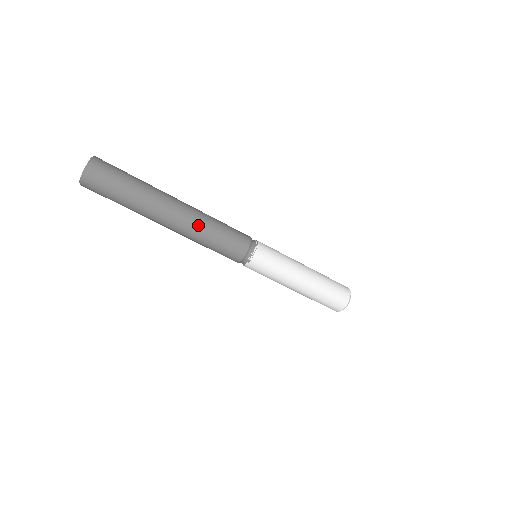
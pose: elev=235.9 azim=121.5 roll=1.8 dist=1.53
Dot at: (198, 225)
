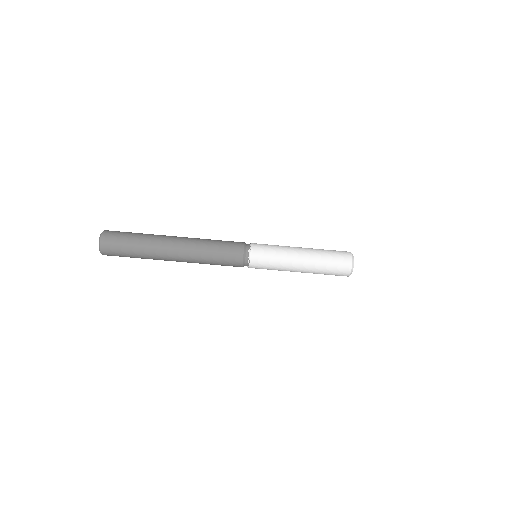
Dot at: (196, 246)
